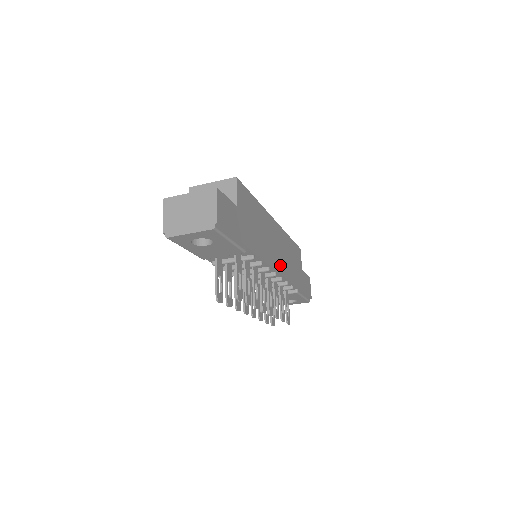
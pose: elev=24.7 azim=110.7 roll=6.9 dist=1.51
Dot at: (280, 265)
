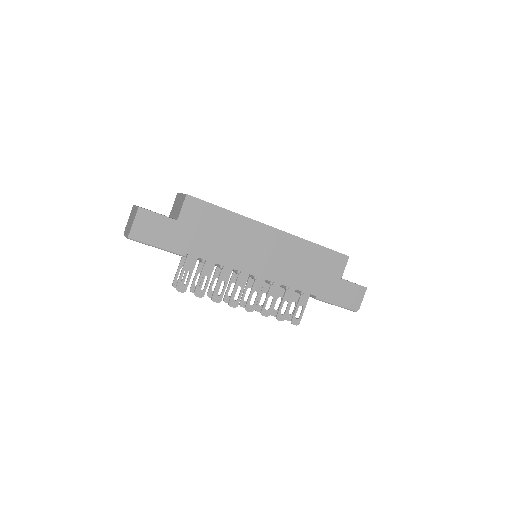
Dot at: (268, 271)
